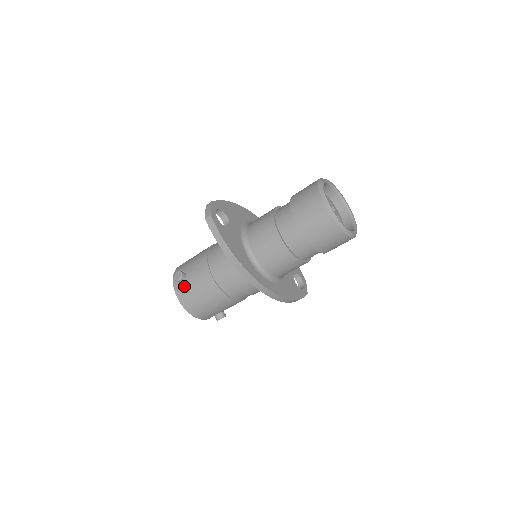
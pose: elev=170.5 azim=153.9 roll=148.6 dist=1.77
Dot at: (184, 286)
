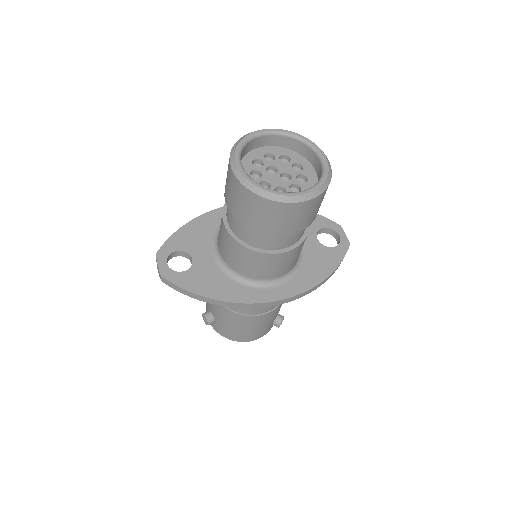
Dot at: (218, 325)
